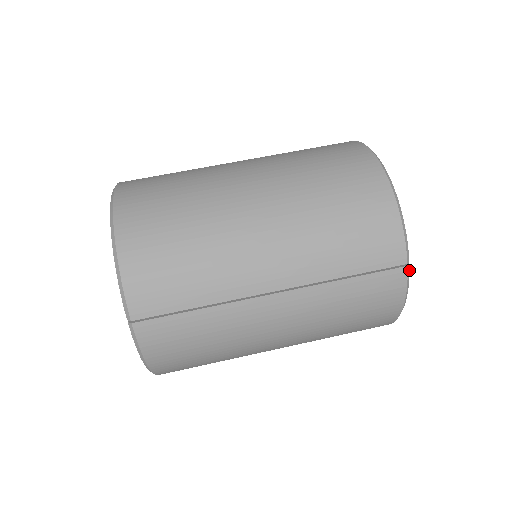
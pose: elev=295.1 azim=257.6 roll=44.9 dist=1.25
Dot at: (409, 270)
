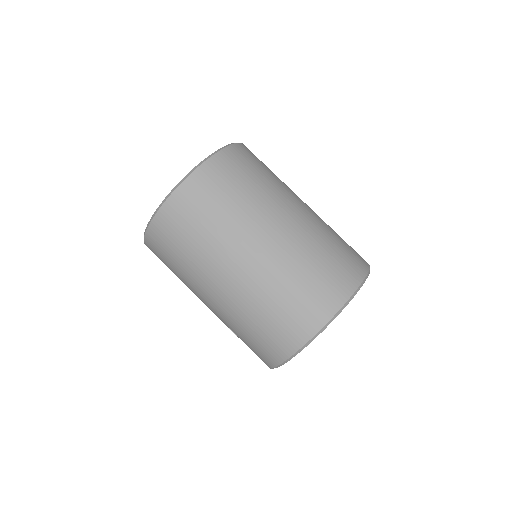
Dot at: occluded
